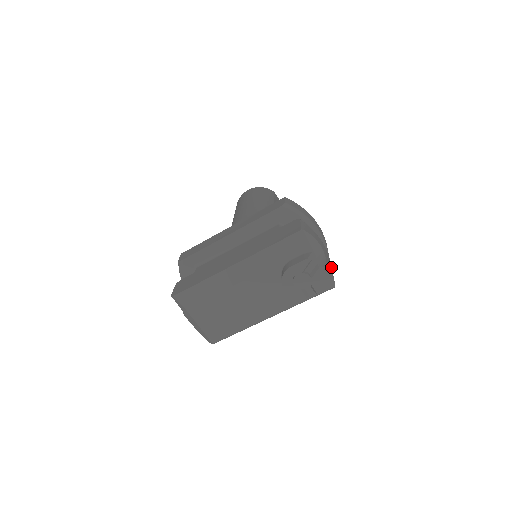
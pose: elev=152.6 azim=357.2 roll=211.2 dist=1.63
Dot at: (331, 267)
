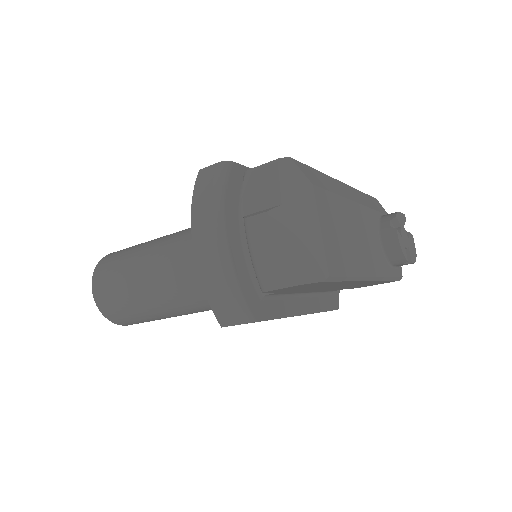
Dot at: occluded
